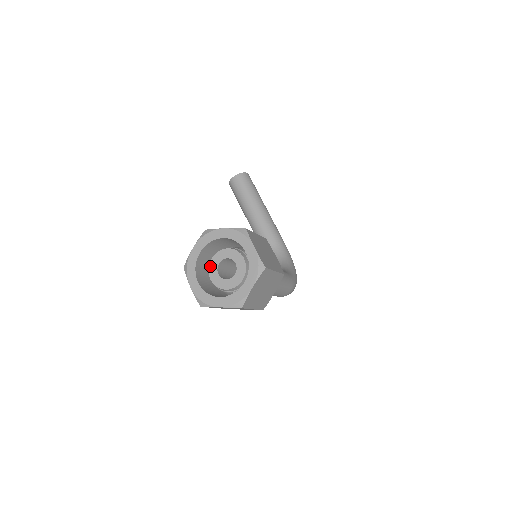
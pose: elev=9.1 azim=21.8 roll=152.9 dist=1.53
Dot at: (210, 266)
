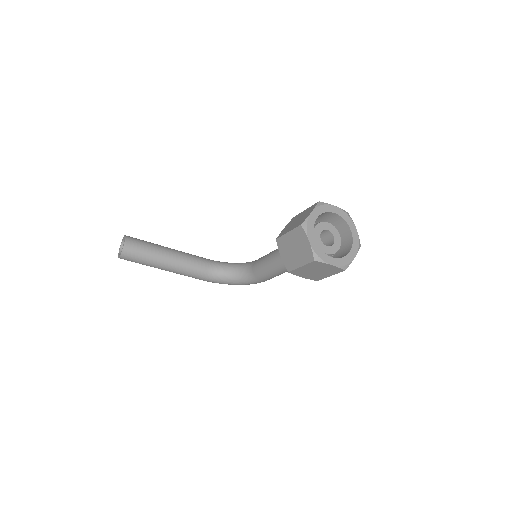
Dot at: occluded
